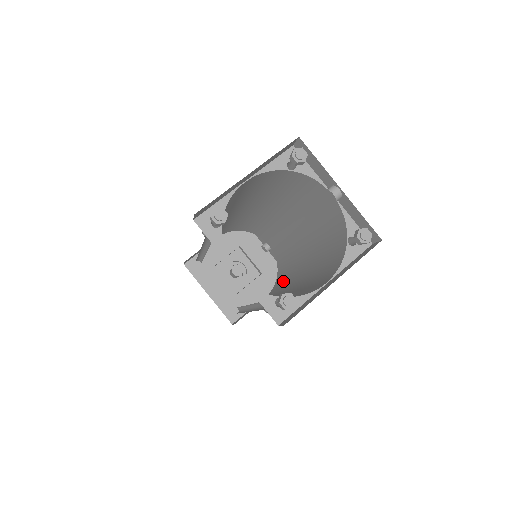
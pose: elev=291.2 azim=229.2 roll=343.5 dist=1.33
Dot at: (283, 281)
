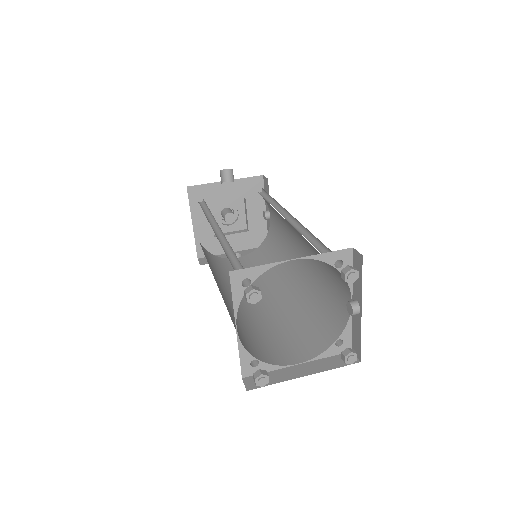
Dot at: occluded
